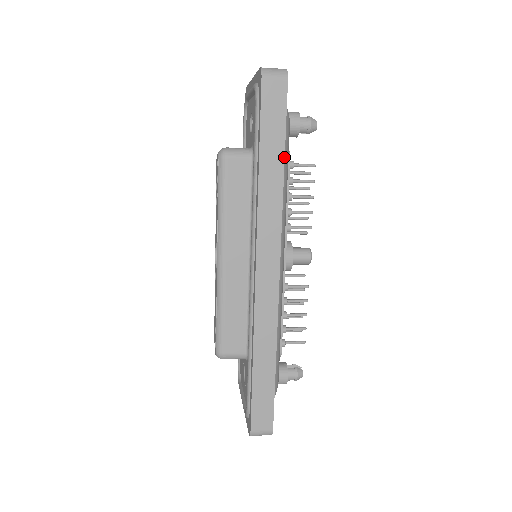
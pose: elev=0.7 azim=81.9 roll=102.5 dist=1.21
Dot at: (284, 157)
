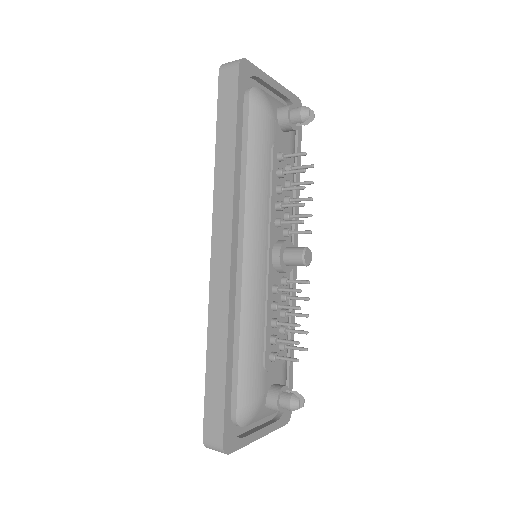
Dot at: (235, 137)
